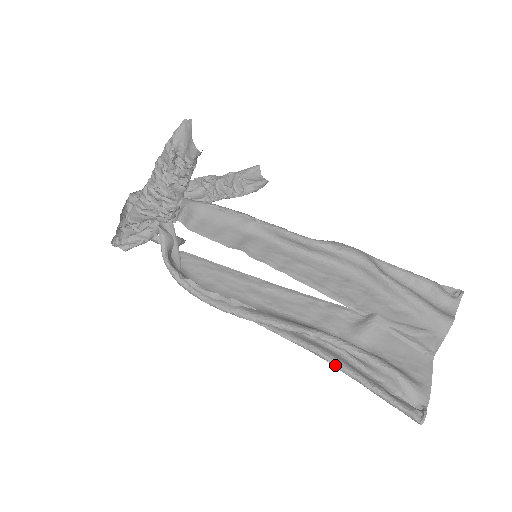
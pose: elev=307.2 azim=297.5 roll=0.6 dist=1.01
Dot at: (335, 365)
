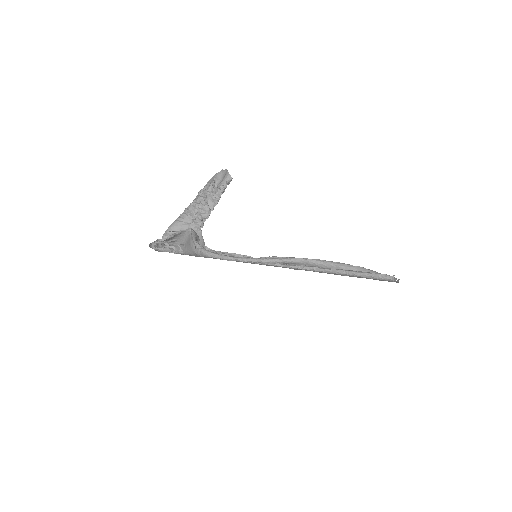
Dot at: (325, 268)
